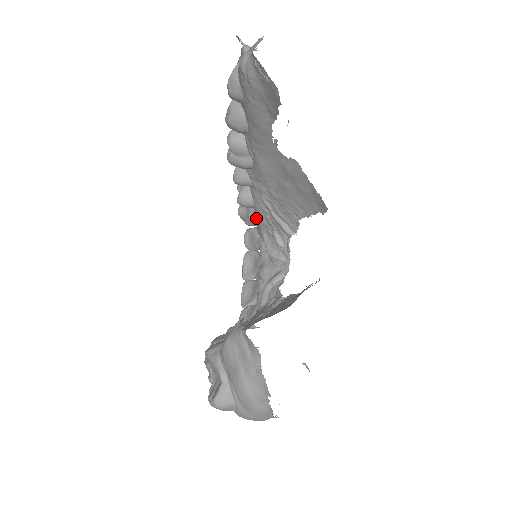
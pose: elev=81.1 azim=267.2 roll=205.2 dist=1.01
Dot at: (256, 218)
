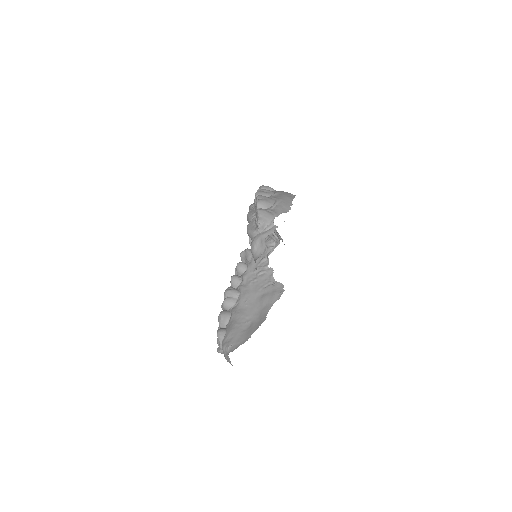
Dot at: occluded
